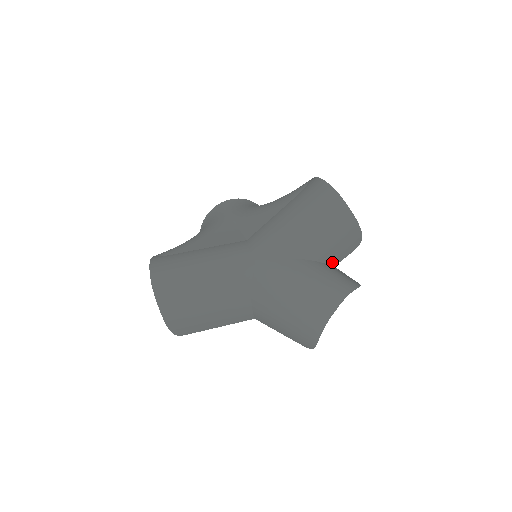
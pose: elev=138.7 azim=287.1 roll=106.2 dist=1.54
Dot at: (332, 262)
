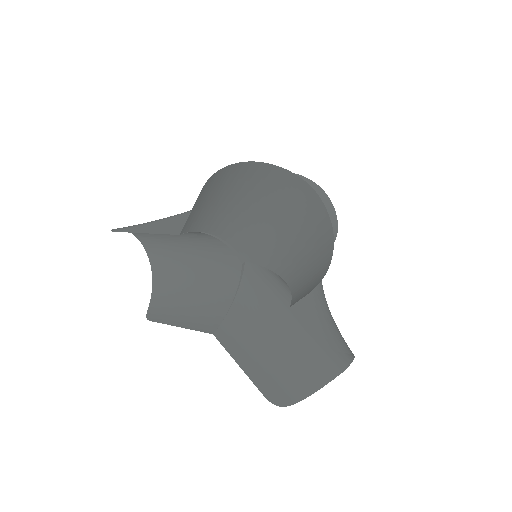
Dot at: (294, 299)
